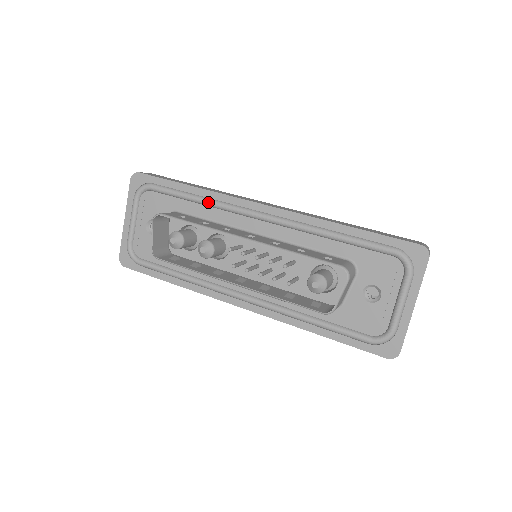
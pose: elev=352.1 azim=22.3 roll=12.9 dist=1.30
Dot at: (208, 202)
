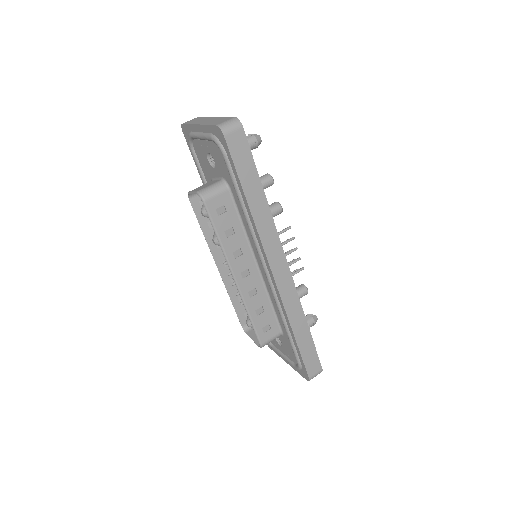
Dot at: (248, 224)
